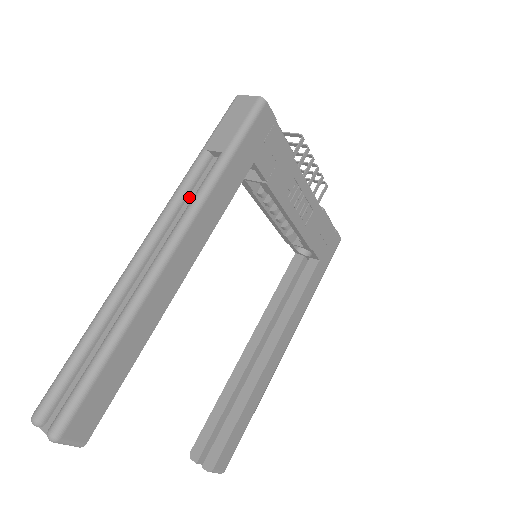
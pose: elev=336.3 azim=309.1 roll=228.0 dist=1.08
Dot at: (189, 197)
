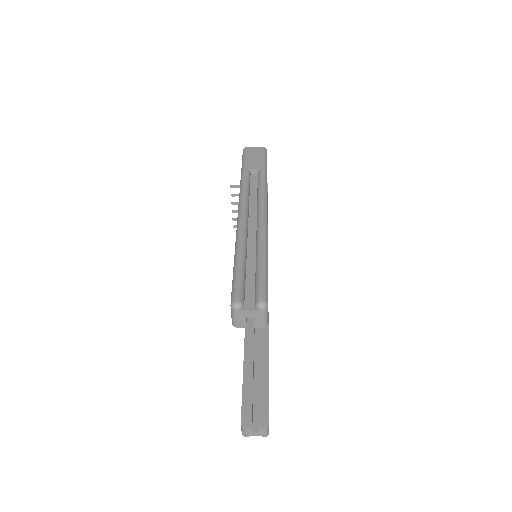
Dot at: (251, 191)
